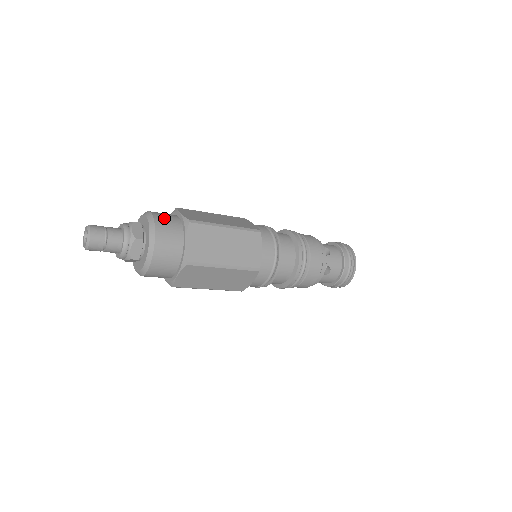
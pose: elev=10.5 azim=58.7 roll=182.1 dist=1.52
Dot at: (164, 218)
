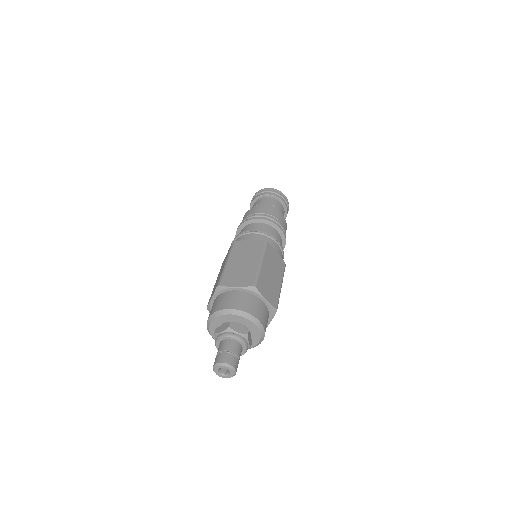
Dot at: (264, 318)
